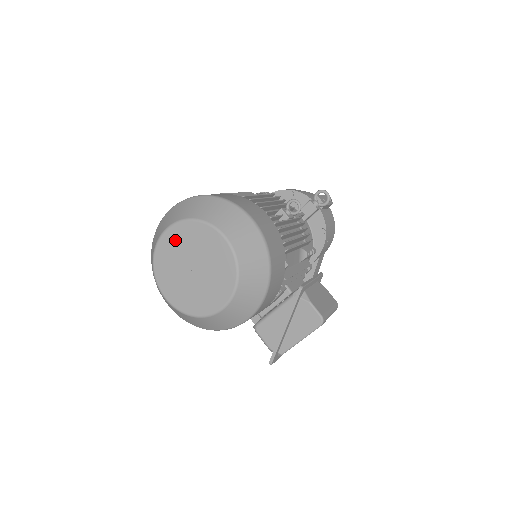
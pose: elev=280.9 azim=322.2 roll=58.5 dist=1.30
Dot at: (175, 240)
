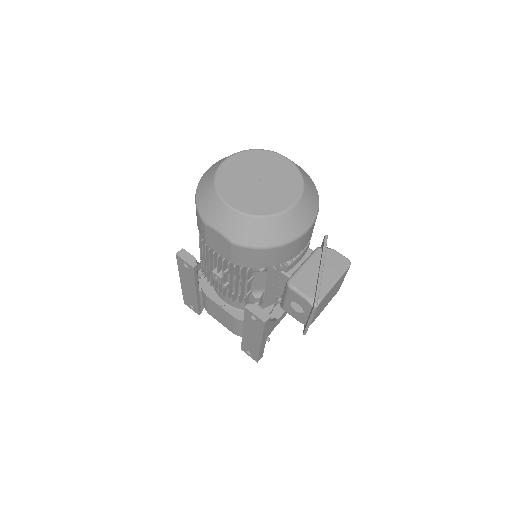
Dot at: (238, 164)
